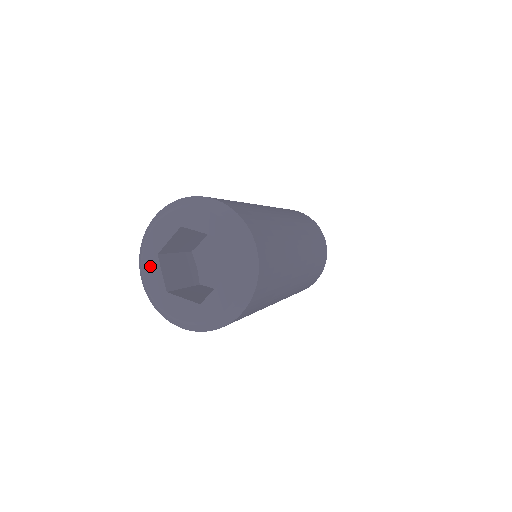
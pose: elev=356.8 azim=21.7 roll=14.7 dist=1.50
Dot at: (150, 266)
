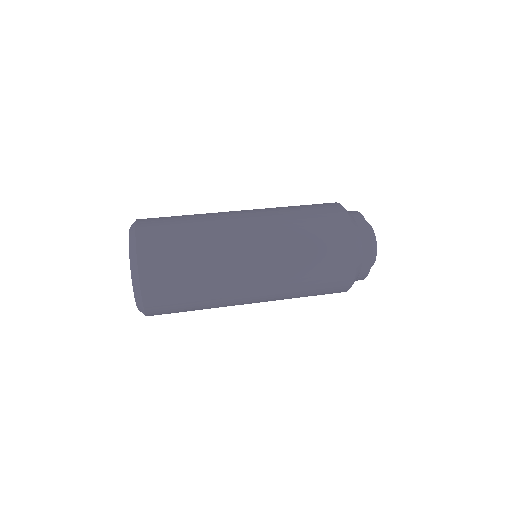
Dot at: occluded
